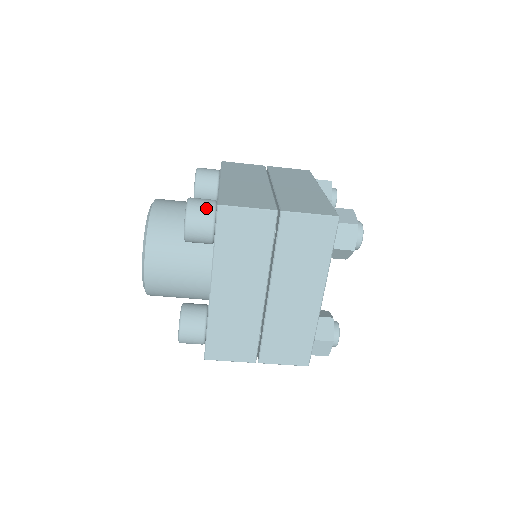
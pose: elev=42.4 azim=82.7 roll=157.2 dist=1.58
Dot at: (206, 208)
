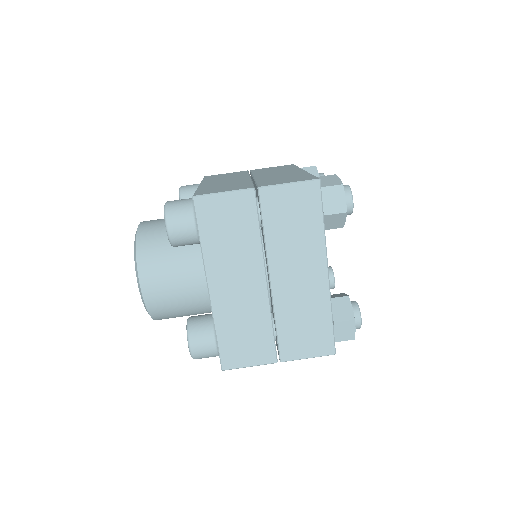
Dot at: (184, 205)
